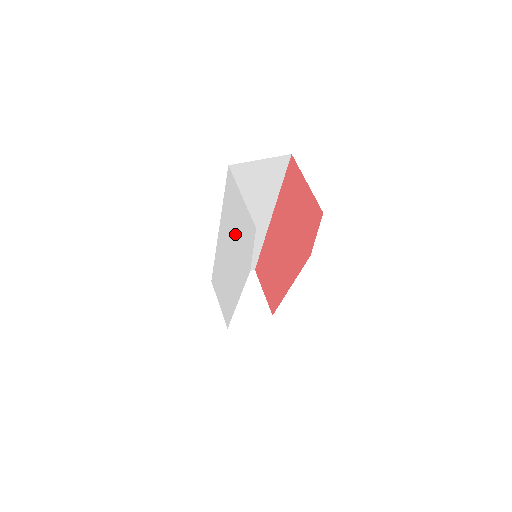
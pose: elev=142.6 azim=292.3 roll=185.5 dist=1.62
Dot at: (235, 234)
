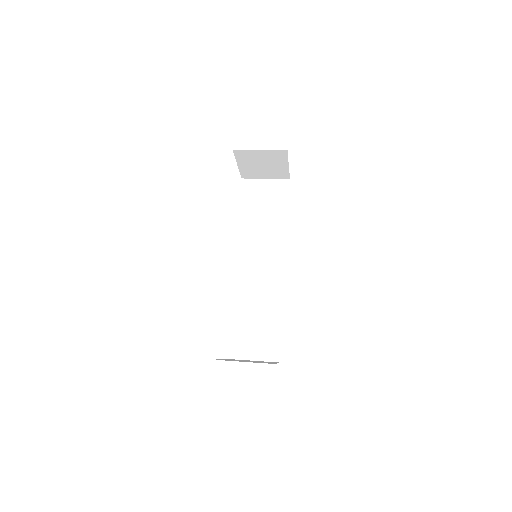
Dot at: occluded
